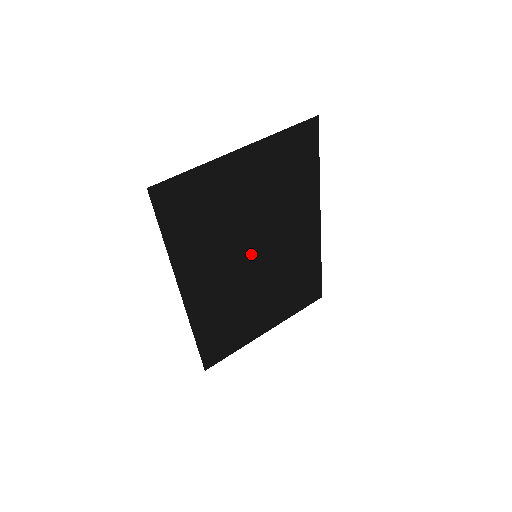
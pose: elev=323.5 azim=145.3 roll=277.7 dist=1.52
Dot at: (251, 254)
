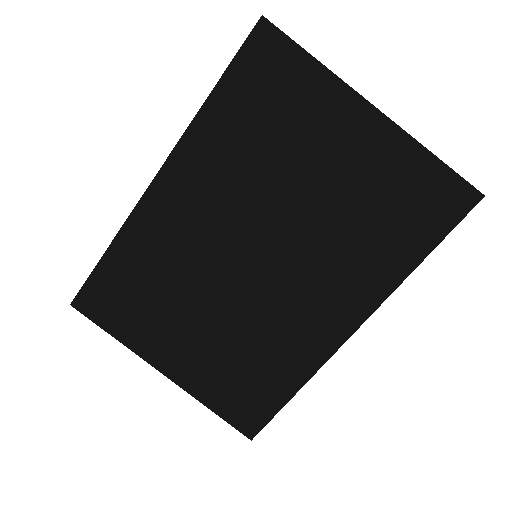
Dot at: (255, 245)
